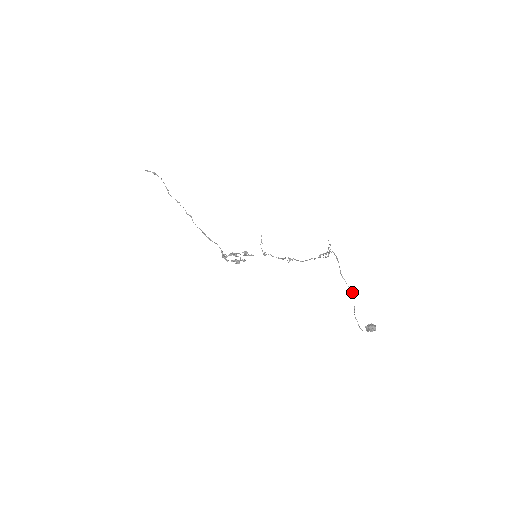
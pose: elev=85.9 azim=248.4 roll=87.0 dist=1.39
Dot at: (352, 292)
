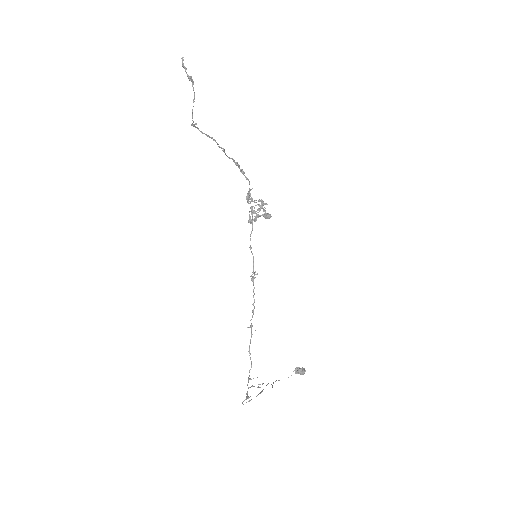
Dot at: occluded
